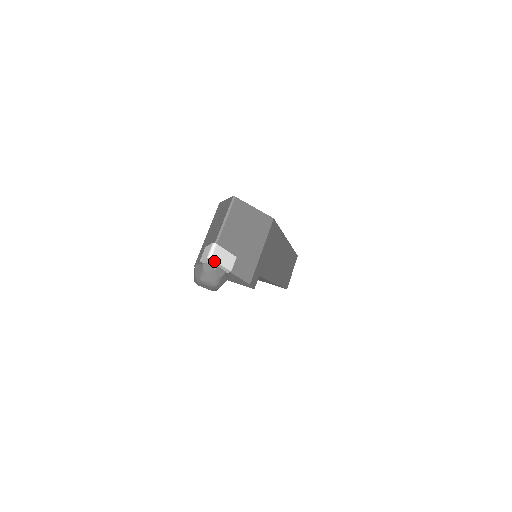
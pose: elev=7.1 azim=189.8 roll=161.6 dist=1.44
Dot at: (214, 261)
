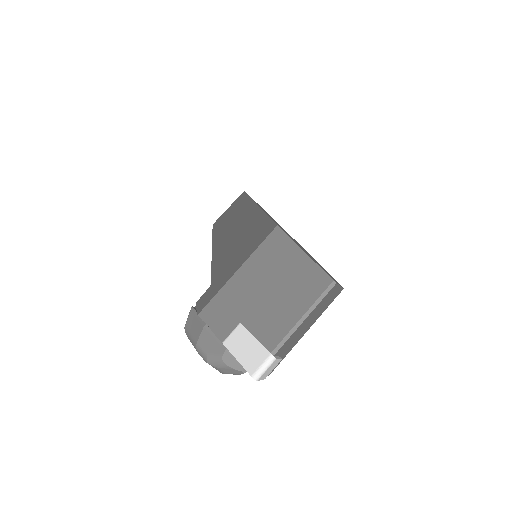
Dot at: (257, 378)
